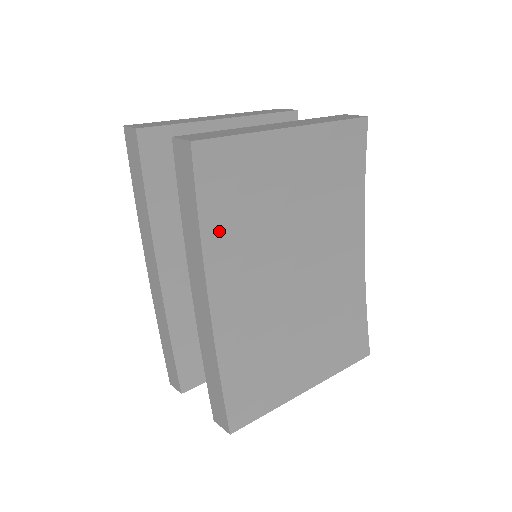
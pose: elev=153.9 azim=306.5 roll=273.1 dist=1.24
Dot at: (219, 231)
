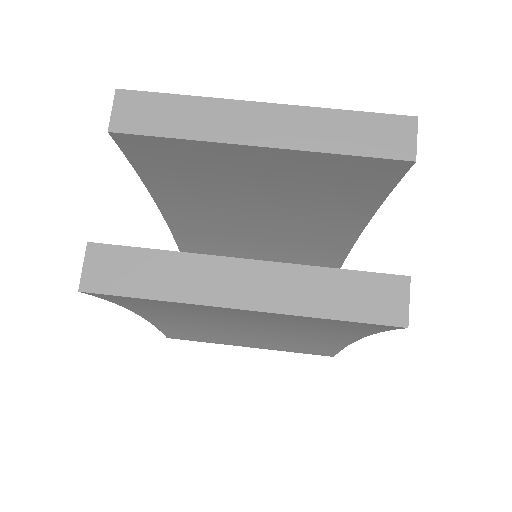
Dot at: (141, 307)
